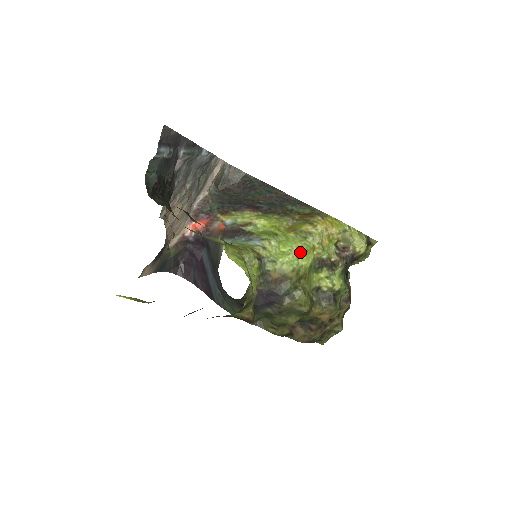
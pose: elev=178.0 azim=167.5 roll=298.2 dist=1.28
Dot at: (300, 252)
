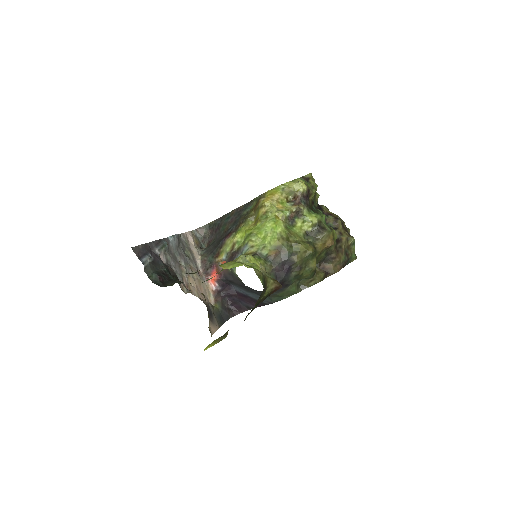
Dot at: (271, 227)
